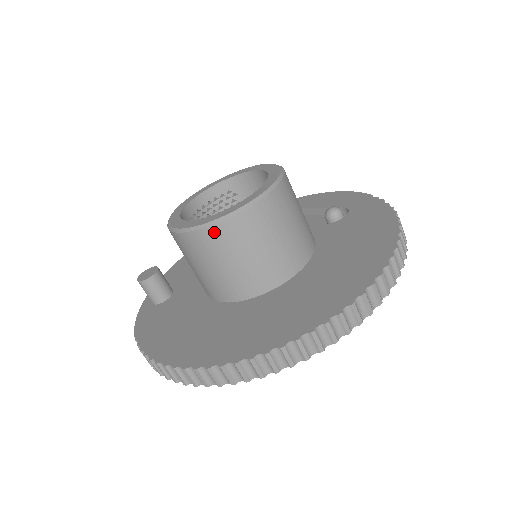
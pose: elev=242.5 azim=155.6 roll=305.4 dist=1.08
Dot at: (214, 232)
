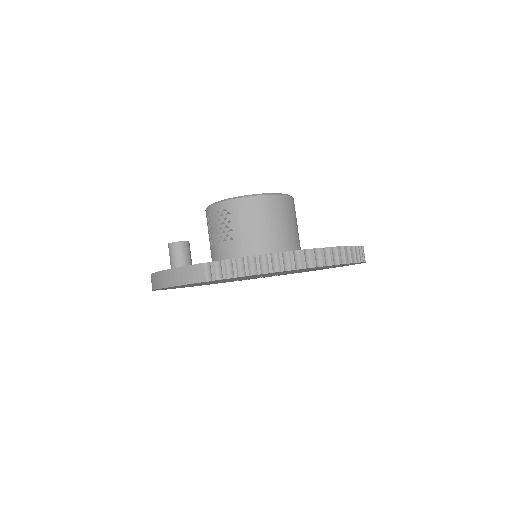
Dot at: (277, 200)
